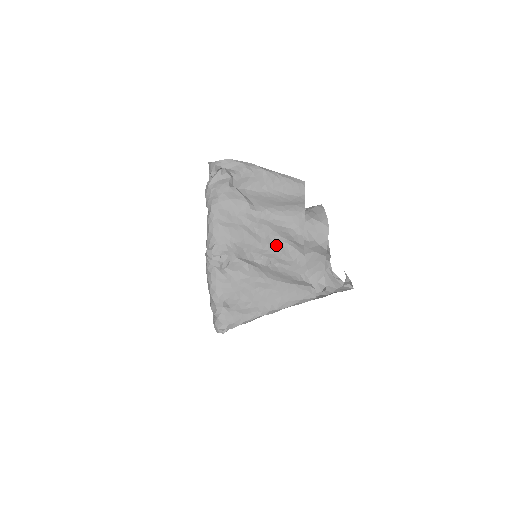
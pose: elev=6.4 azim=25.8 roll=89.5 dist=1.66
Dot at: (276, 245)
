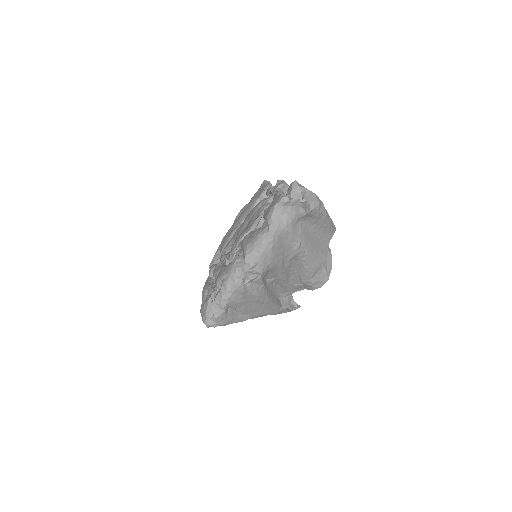
Dot at: (288, 274)
